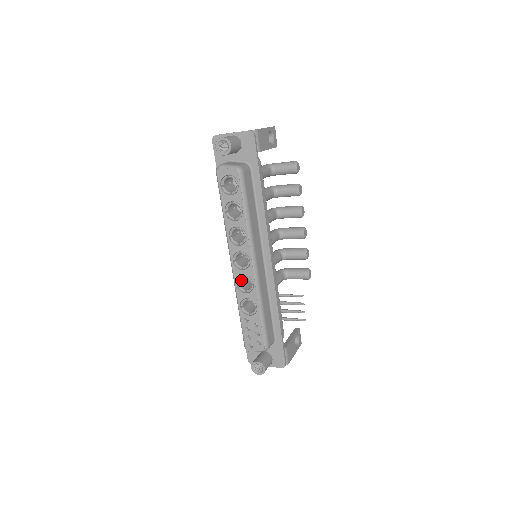
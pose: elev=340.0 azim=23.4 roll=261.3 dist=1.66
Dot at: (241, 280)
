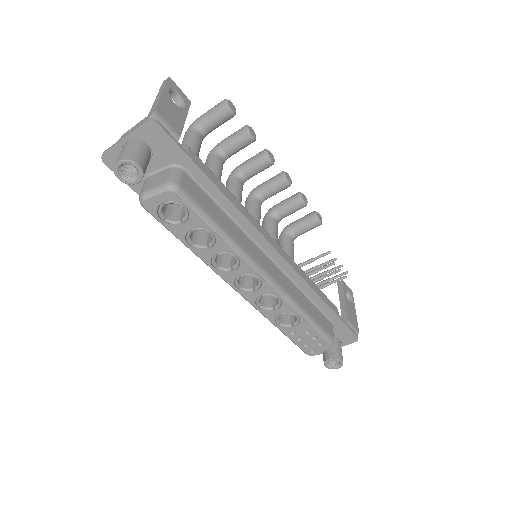
Dot at: occluded
